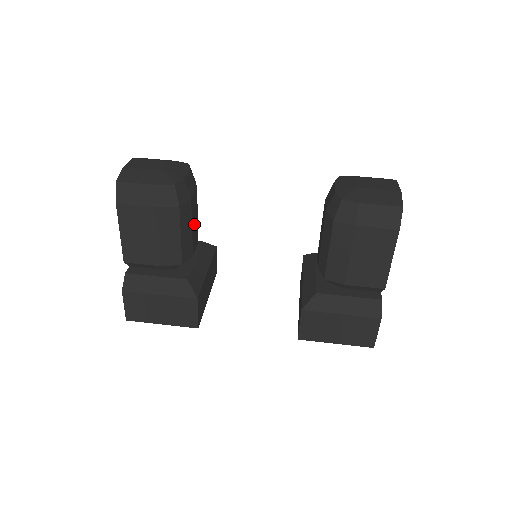
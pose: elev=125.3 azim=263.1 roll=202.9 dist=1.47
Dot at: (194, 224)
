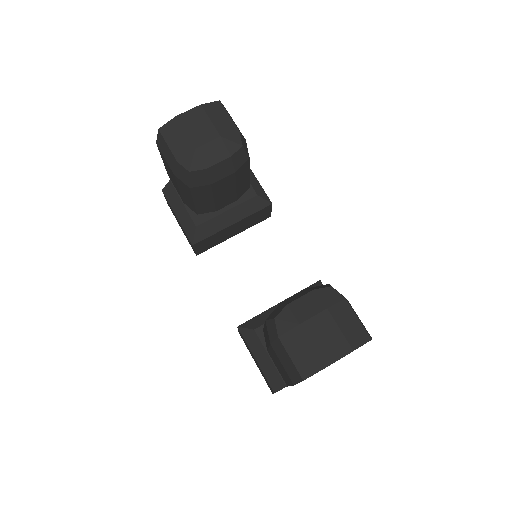
Dot at: (223, 194)
